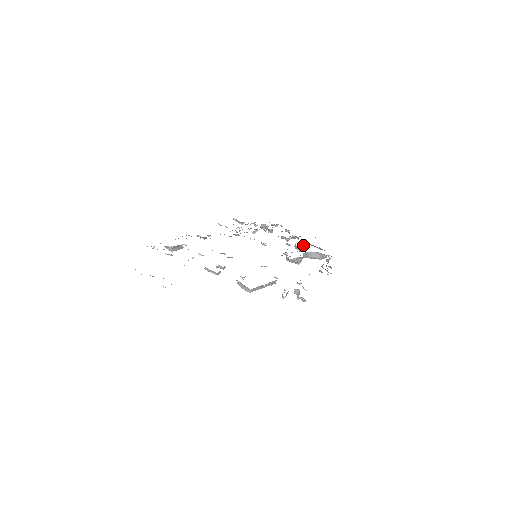
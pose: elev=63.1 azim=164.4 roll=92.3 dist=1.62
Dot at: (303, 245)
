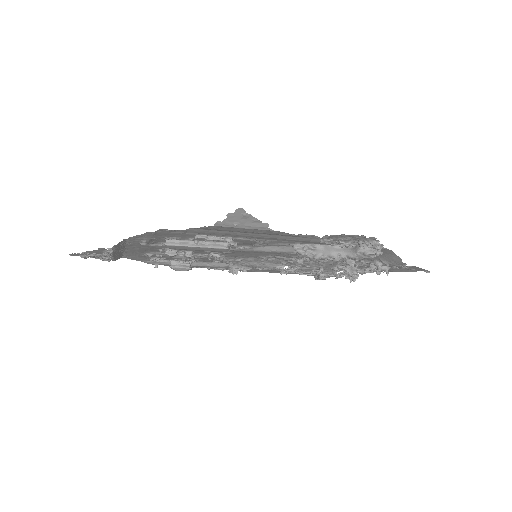
Dot at: occluded
